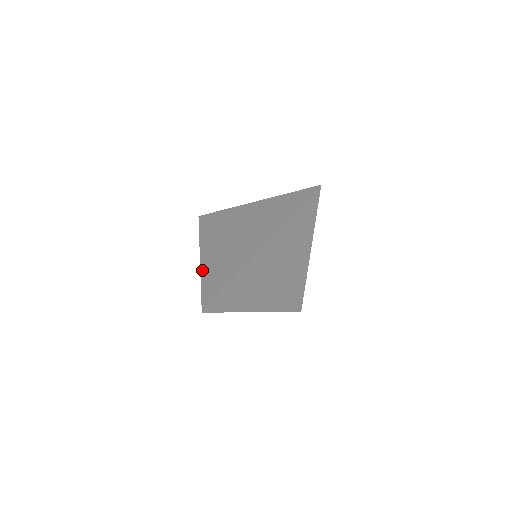
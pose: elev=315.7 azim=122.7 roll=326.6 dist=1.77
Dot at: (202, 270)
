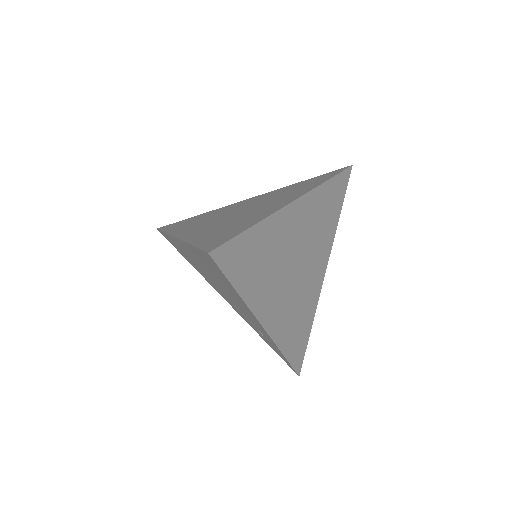
Dot at: (186, 239)
